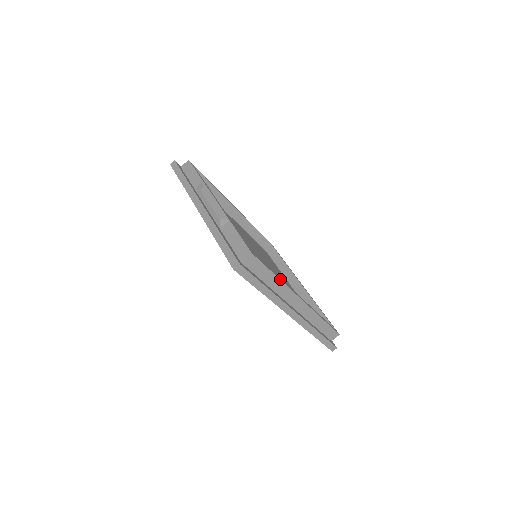
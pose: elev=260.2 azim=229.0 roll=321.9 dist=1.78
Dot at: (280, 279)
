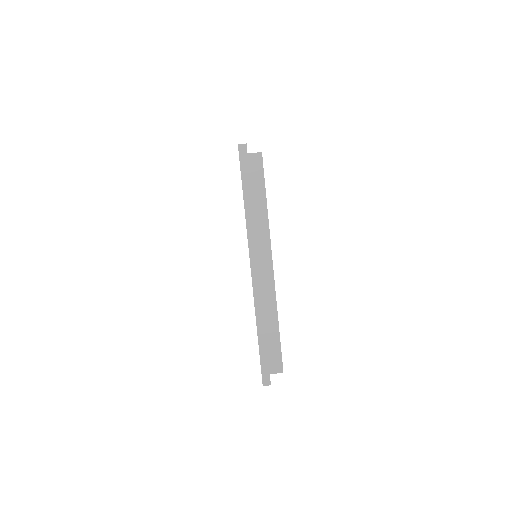
Dot at: occluded
